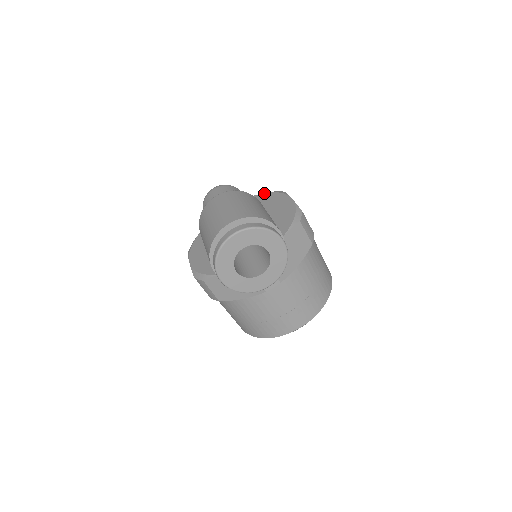
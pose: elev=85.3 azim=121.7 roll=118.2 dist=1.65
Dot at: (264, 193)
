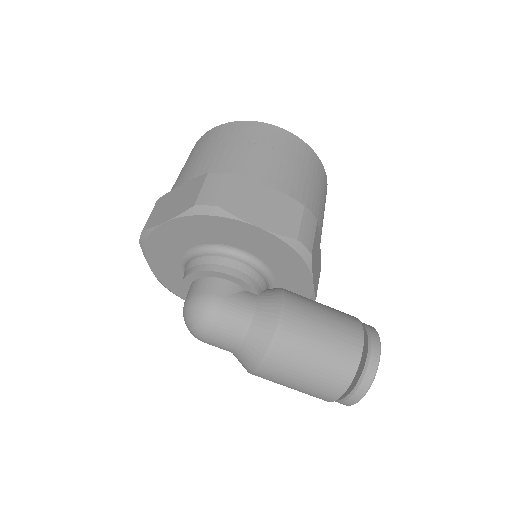
Dot at: (182, 218)
